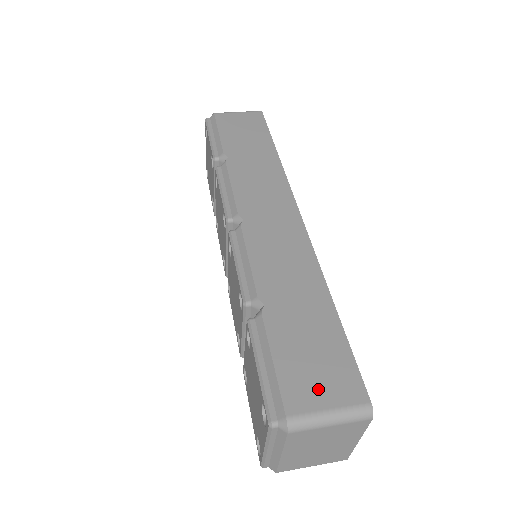
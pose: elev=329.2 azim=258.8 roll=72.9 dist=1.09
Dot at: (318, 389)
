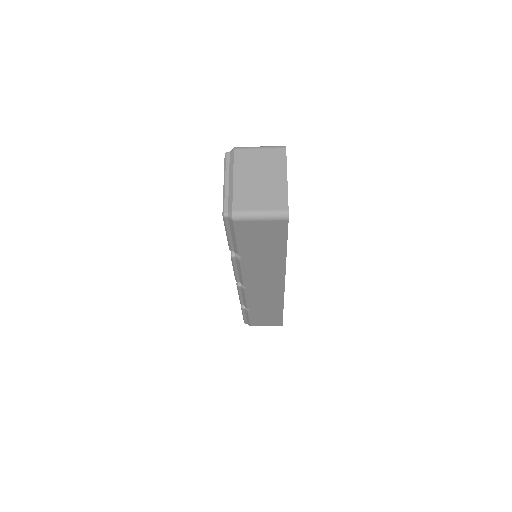
Dot at: occluded
